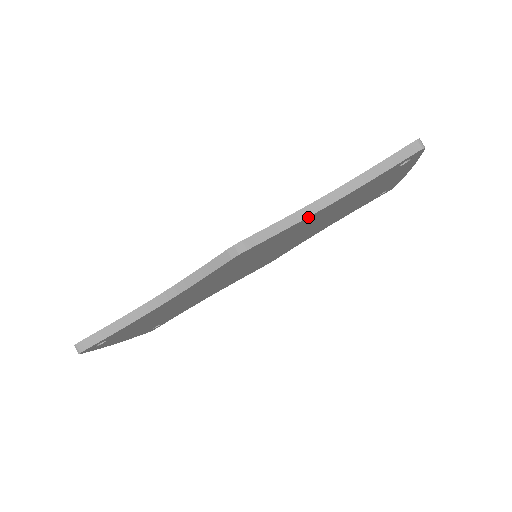
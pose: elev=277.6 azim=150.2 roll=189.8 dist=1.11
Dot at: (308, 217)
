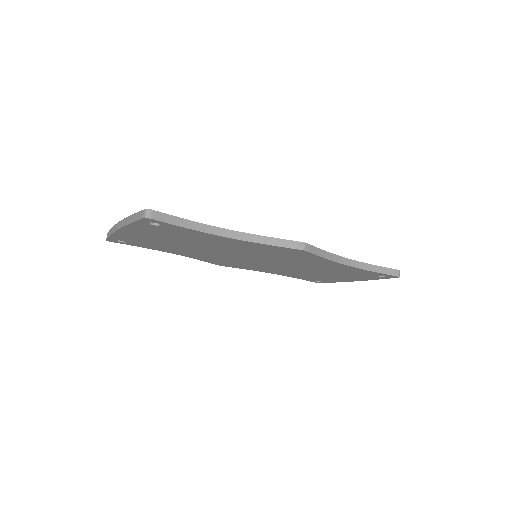
Dot at: (336, 262)
